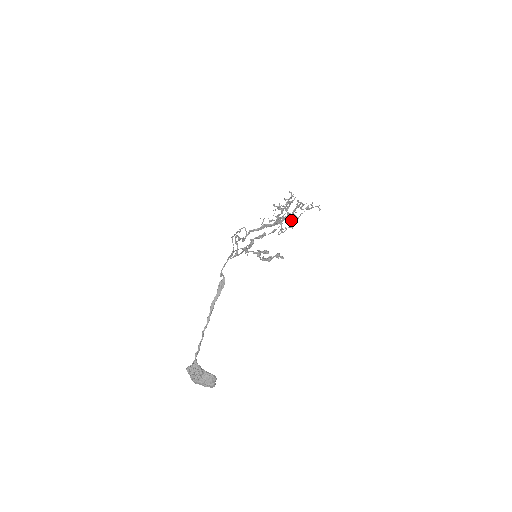
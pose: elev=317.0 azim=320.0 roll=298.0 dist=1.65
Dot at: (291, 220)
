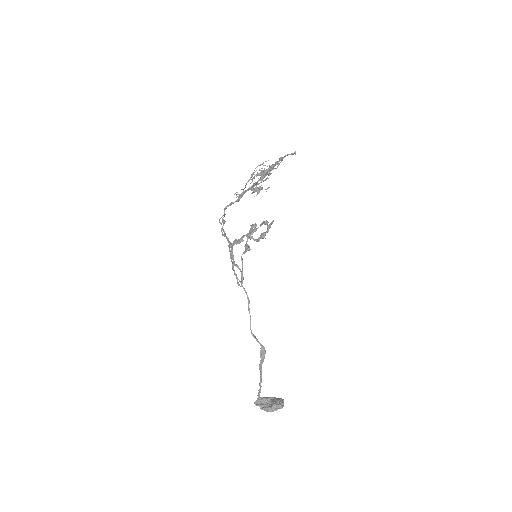
Dot at: (262, 168)
